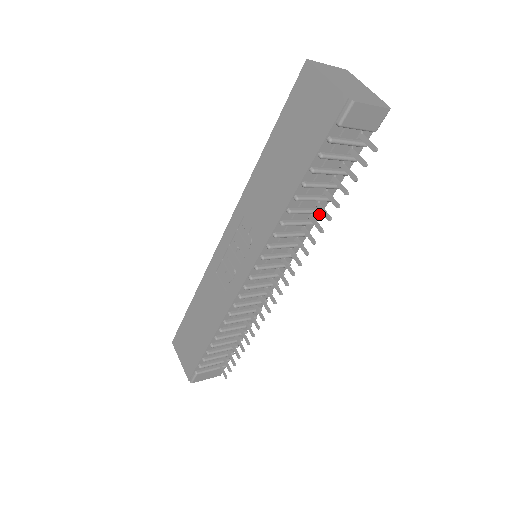
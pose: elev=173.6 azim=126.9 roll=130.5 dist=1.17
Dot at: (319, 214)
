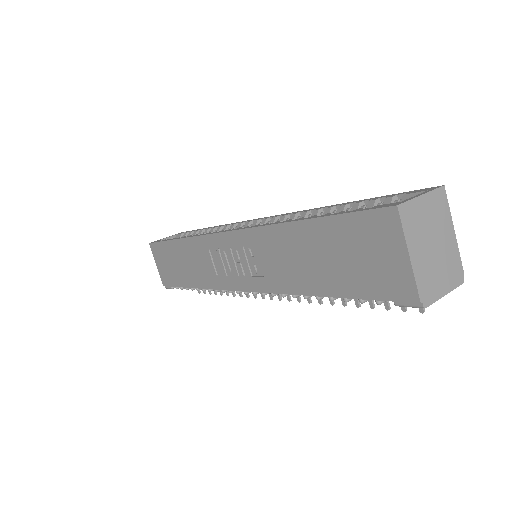
Dot at: occluded
